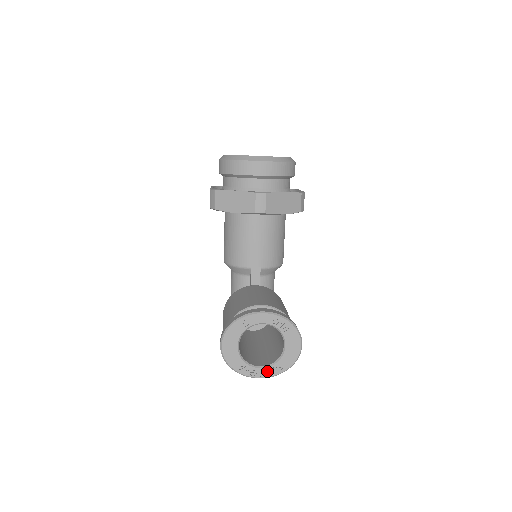
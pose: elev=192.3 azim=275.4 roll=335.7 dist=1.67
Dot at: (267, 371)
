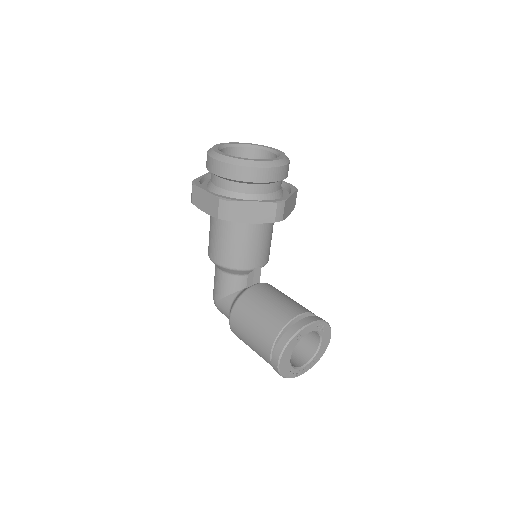
Dot at: (307, 367)
